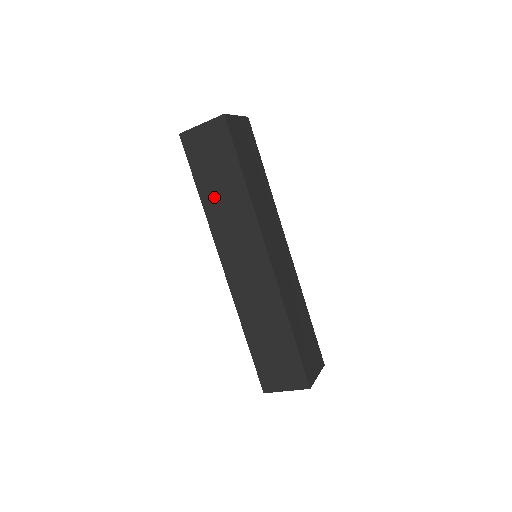
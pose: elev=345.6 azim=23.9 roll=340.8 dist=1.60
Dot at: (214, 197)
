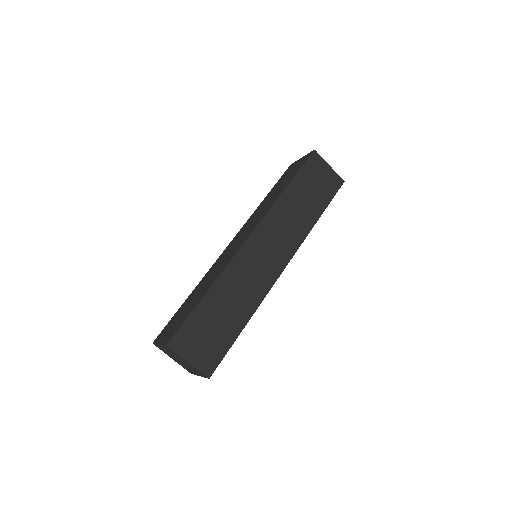
Dot at: (294, 200)
